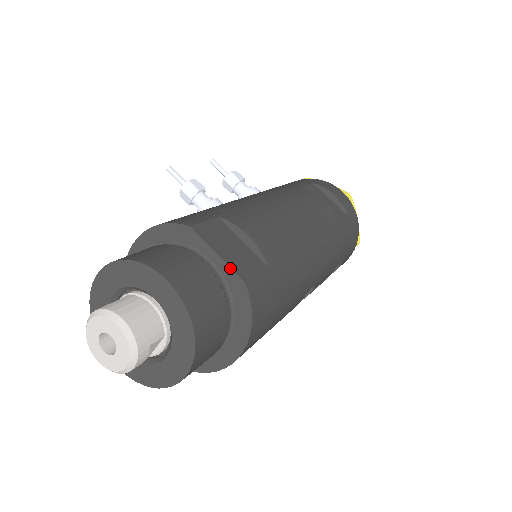
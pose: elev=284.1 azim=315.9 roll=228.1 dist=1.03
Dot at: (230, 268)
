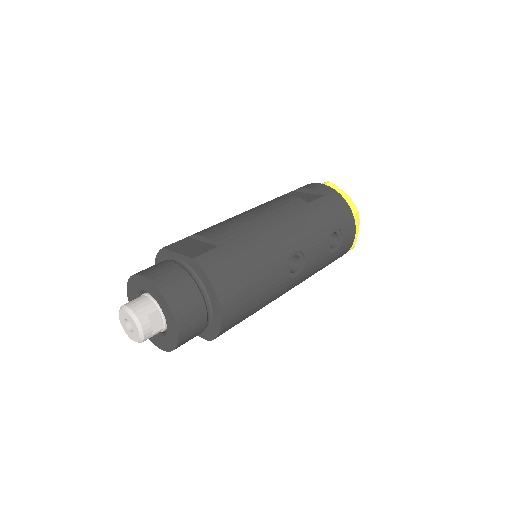
Dot at: (185, 256)
